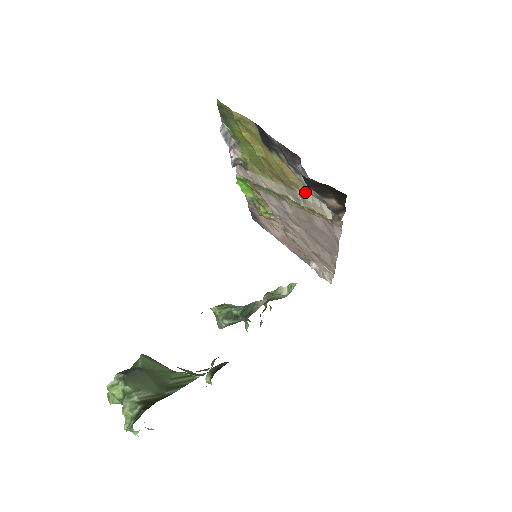
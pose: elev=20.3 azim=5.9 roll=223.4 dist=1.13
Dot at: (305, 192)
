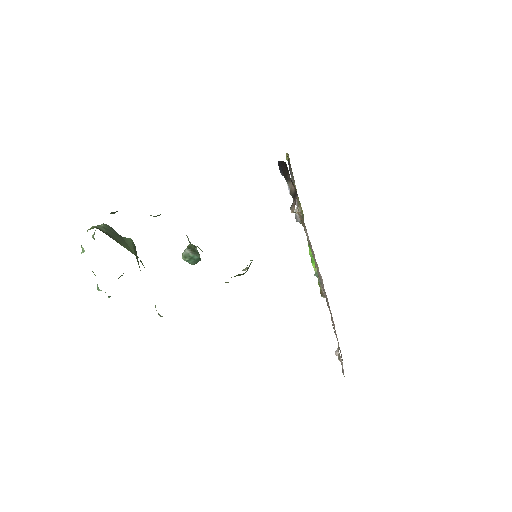
Dot at: (299, 203)
